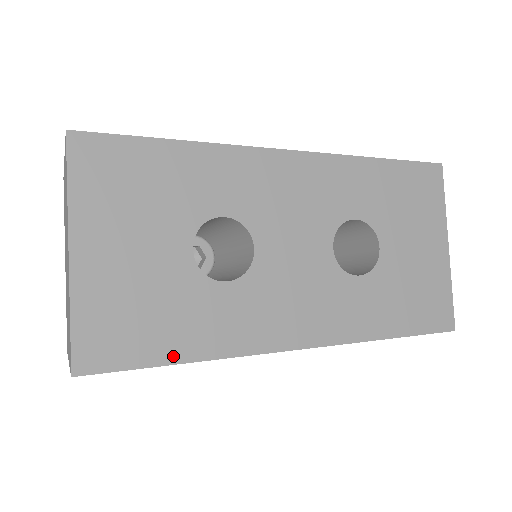
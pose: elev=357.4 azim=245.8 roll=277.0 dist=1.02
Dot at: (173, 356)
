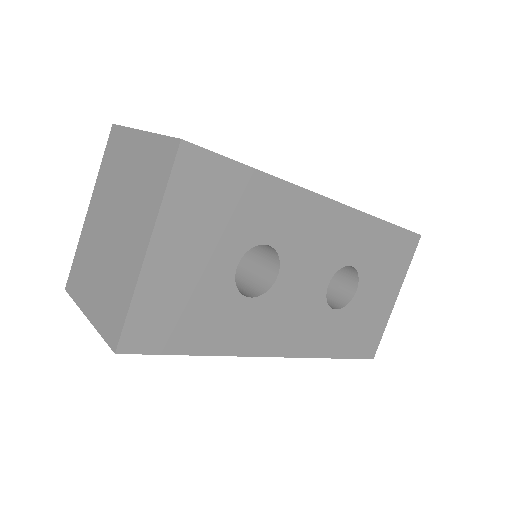
Dot at: (192, 349)
